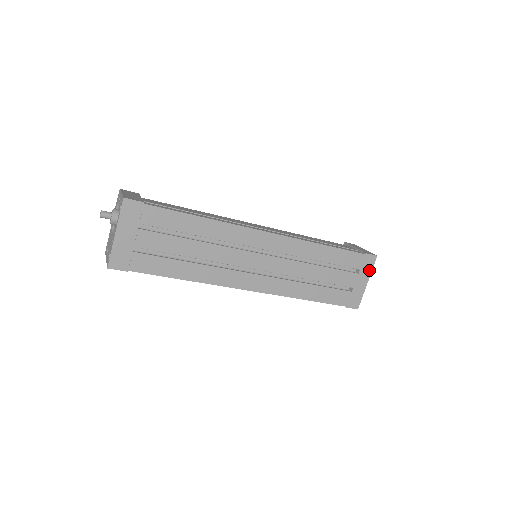
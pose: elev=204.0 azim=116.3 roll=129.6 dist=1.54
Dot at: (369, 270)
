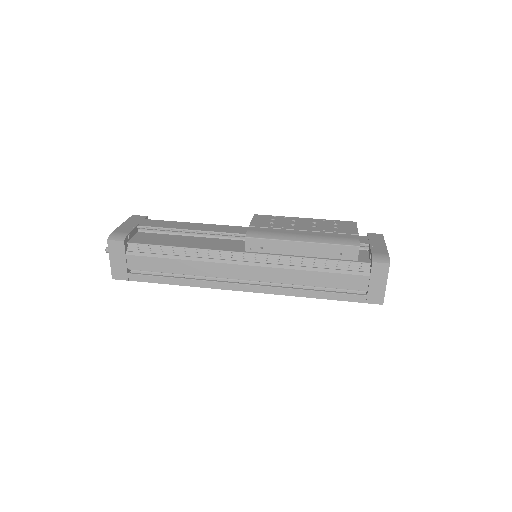
Dot at: occluded
